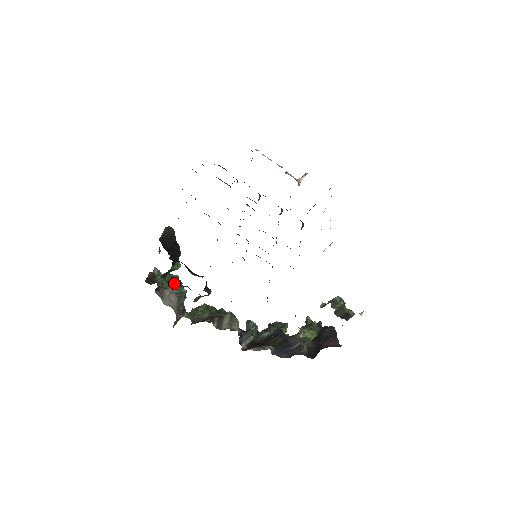
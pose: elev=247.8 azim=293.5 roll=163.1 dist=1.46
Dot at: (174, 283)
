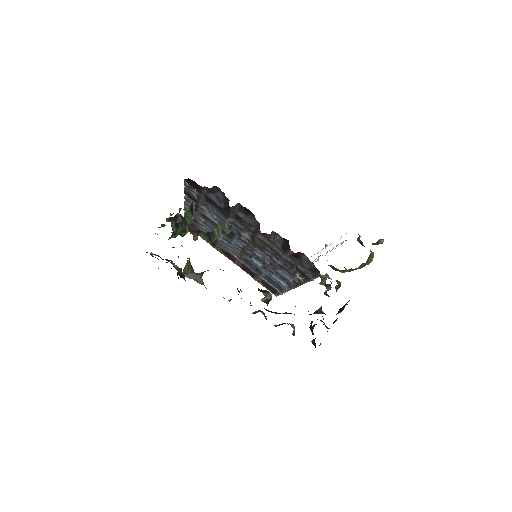
Dot at: (173, 265)
